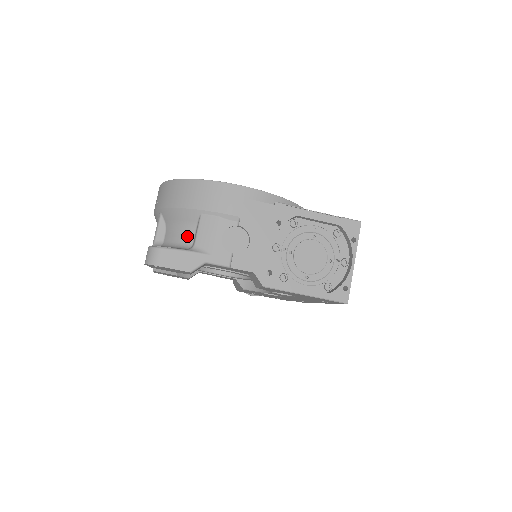
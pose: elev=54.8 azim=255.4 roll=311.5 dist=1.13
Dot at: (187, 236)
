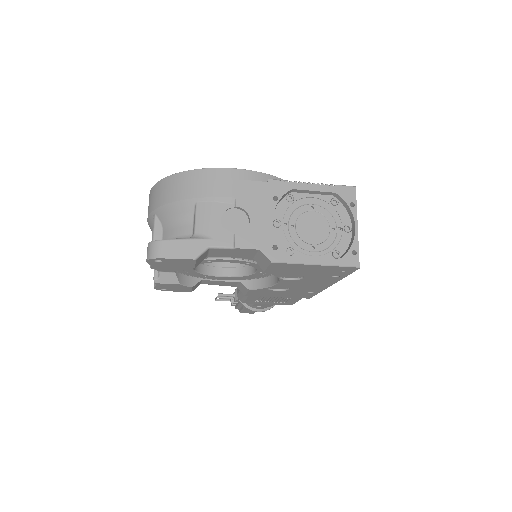
Dot at: (185, 228)
